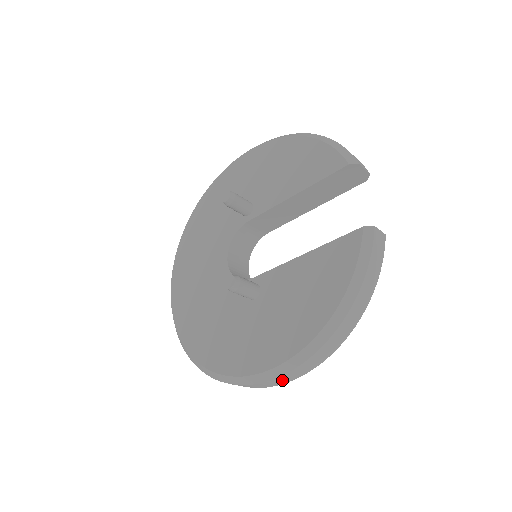
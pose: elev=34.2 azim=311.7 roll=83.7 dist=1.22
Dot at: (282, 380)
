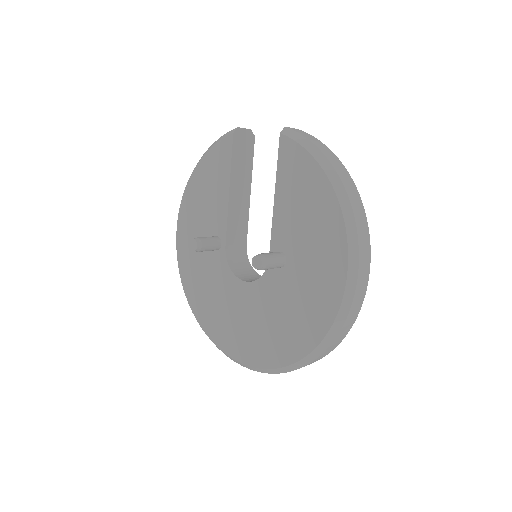
Dot at: (364, 265)
